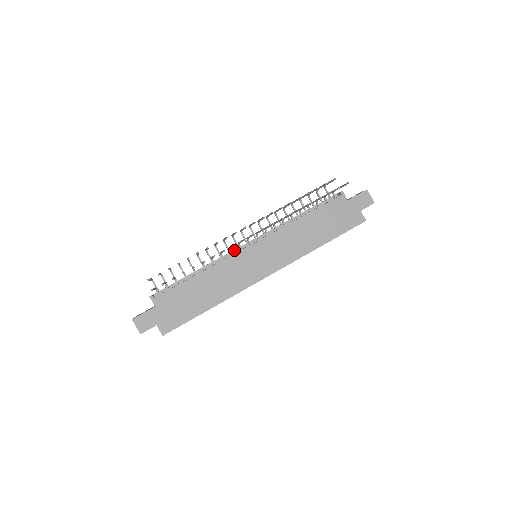
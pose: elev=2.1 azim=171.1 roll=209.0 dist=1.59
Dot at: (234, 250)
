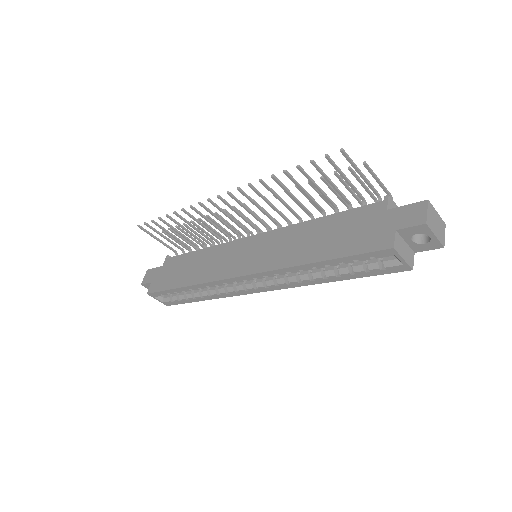
Dot at: occluded
